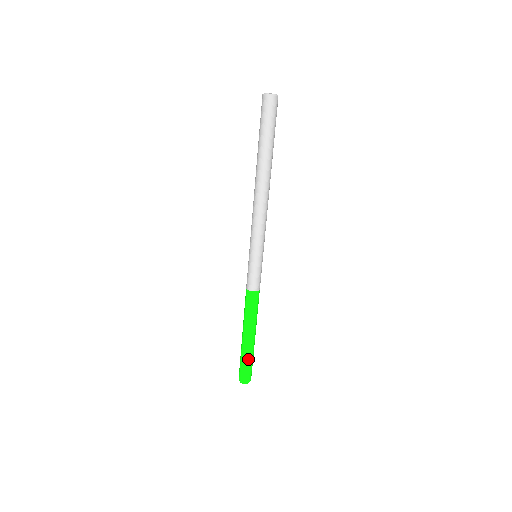
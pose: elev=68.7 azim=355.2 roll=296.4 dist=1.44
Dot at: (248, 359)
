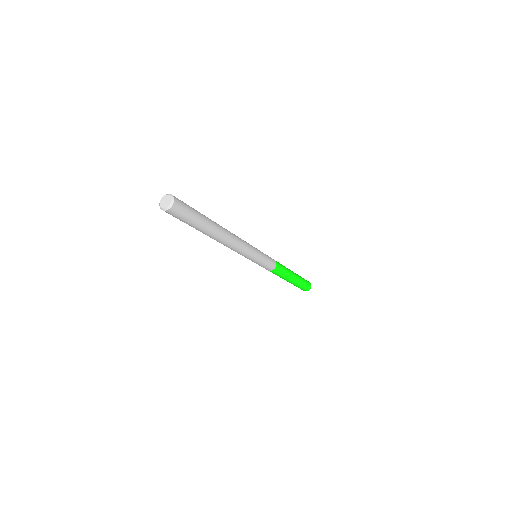
Dot at: (296, 286)
